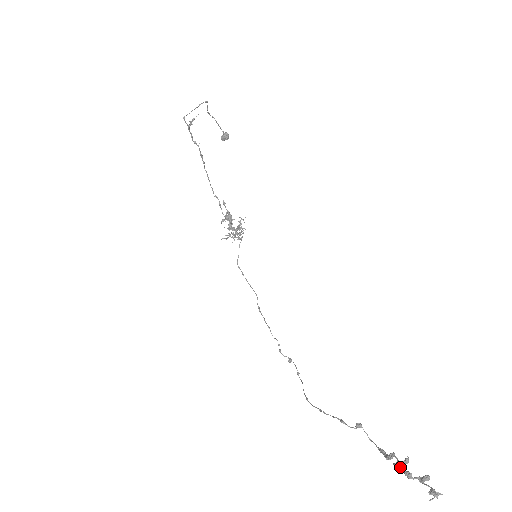
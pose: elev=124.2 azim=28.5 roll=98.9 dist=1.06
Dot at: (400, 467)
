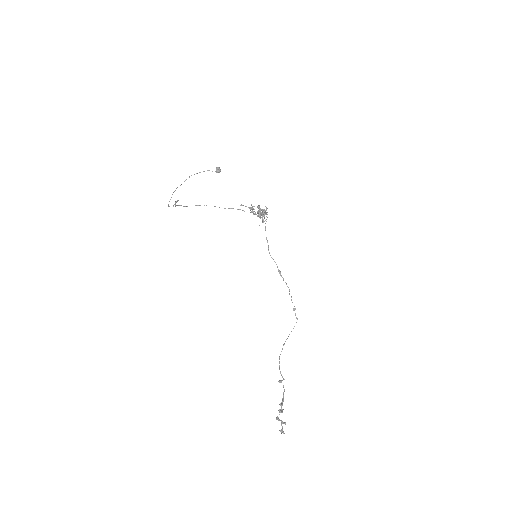
Dot at: (280, 412)
